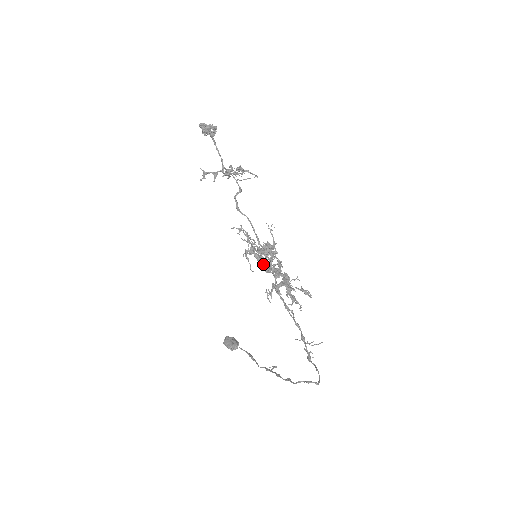
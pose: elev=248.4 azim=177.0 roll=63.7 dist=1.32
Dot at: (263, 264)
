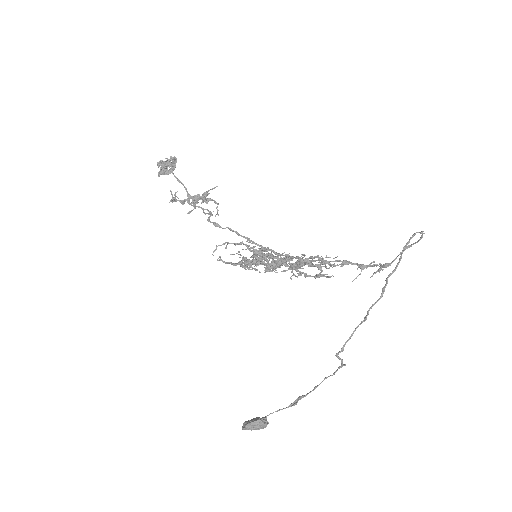
Dot at: (266, 264)
